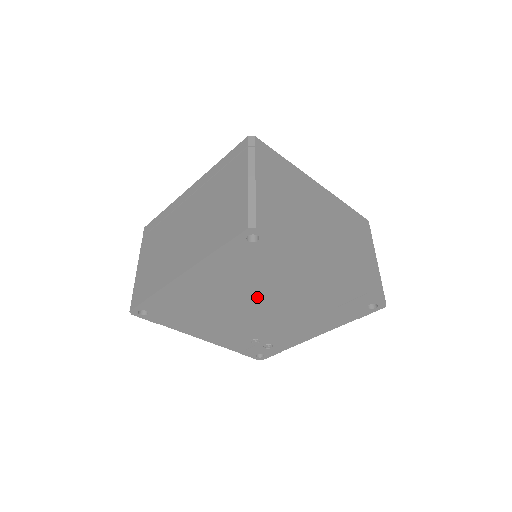
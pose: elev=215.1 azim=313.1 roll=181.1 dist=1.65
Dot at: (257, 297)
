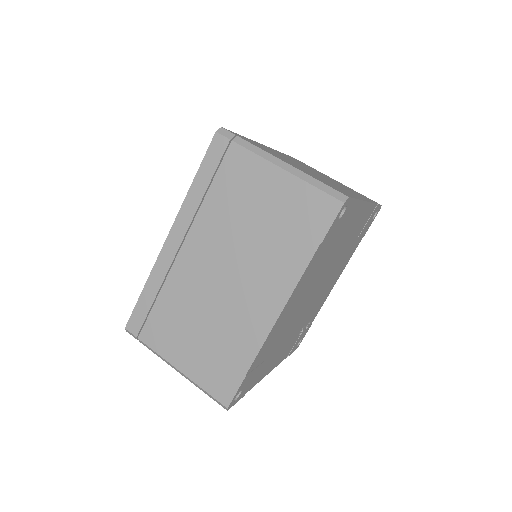
Dot at: (320, 280)
